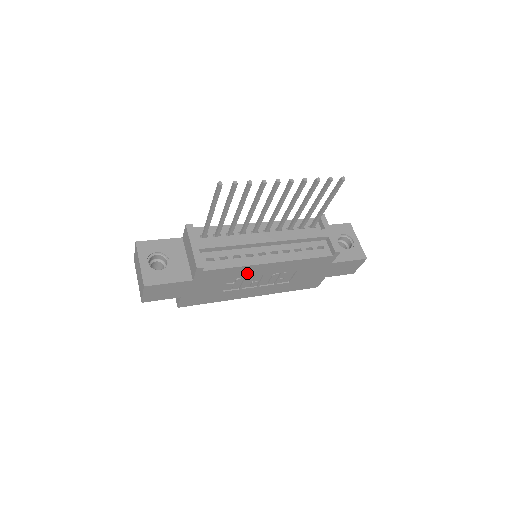
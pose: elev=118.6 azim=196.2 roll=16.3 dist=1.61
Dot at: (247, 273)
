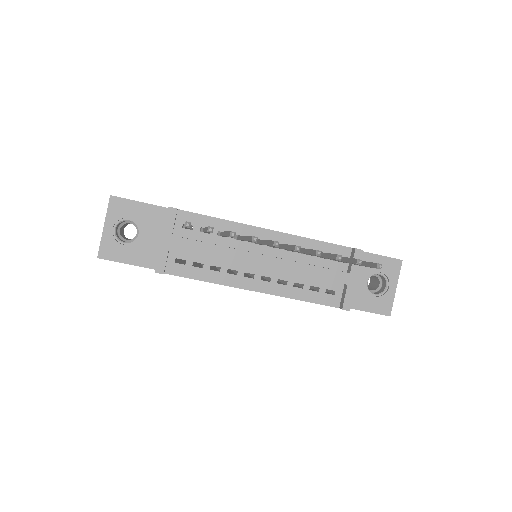
Dot at: occluded
